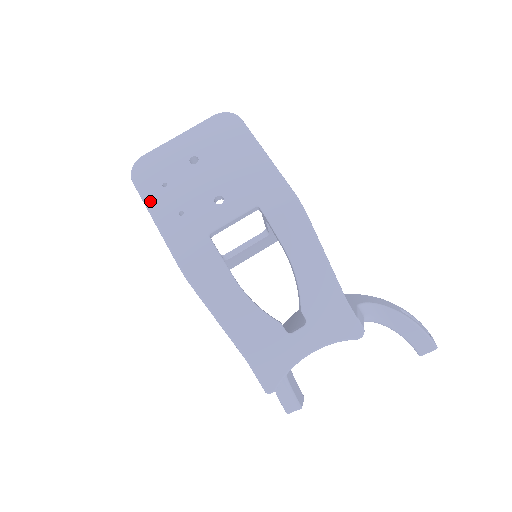
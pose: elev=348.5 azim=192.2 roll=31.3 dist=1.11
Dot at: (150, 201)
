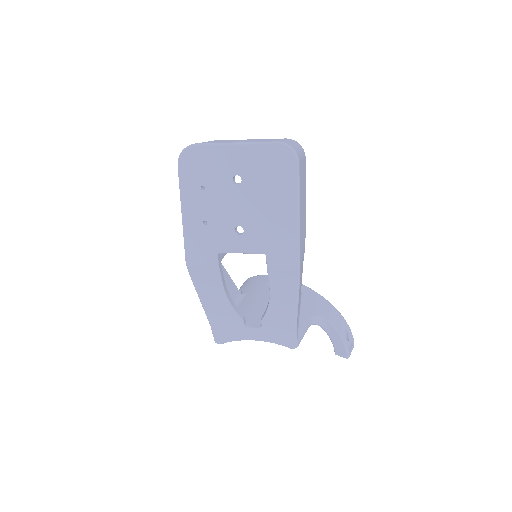
Dot at: (185, 195)
